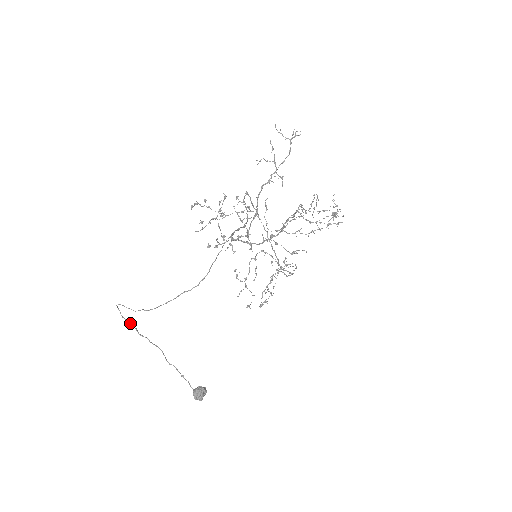
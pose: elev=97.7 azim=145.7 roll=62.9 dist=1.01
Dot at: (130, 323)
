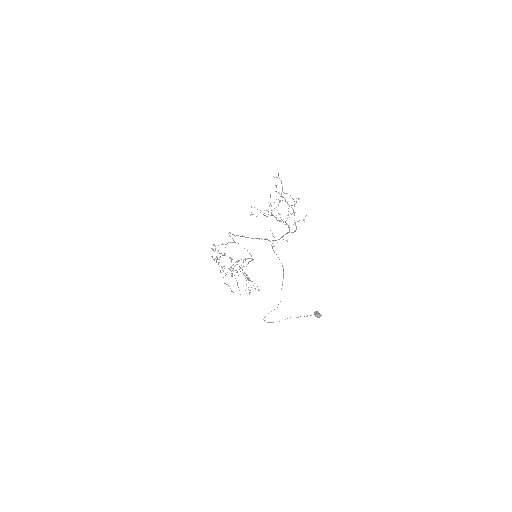
Dot at: (271, 322)
